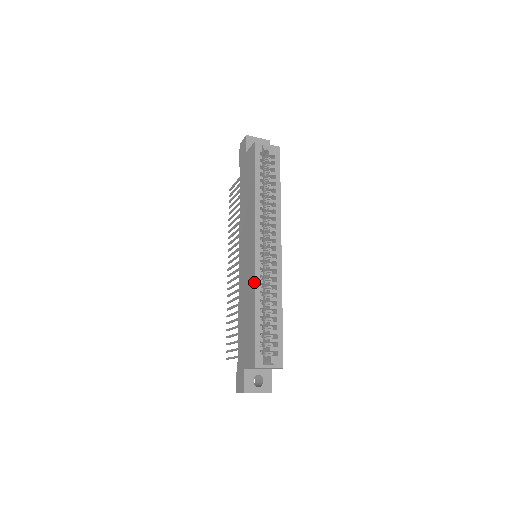
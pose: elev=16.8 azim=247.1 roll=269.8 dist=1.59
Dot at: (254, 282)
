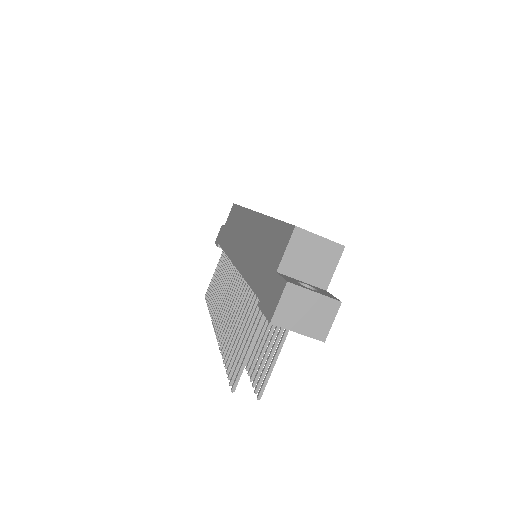
Dot at: (263, 215)
